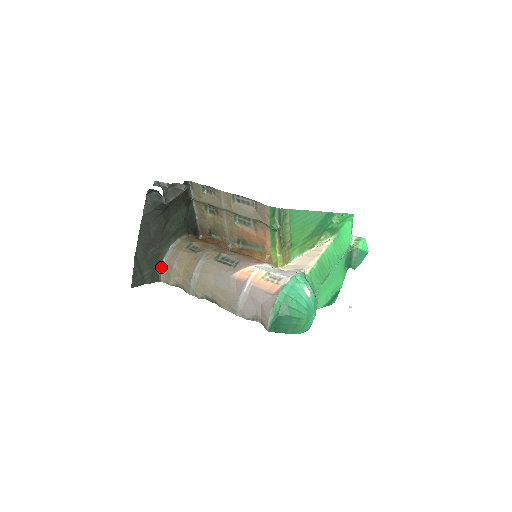
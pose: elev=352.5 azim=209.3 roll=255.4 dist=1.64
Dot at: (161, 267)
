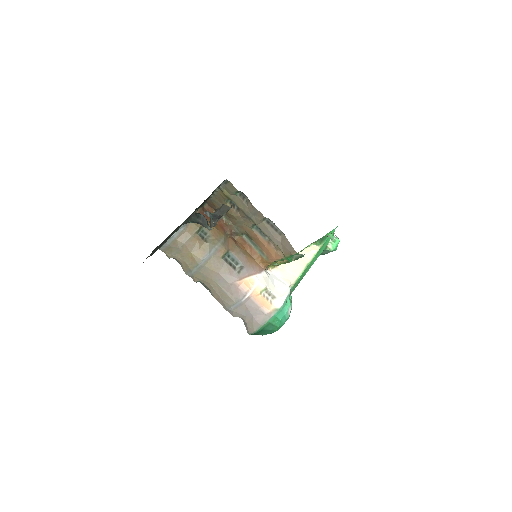
Dot at: (166, 242)
